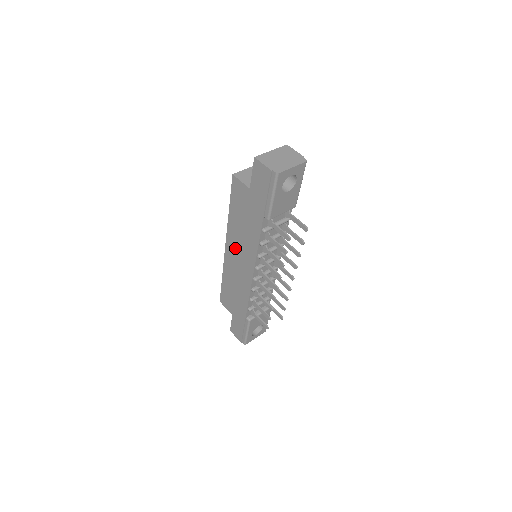
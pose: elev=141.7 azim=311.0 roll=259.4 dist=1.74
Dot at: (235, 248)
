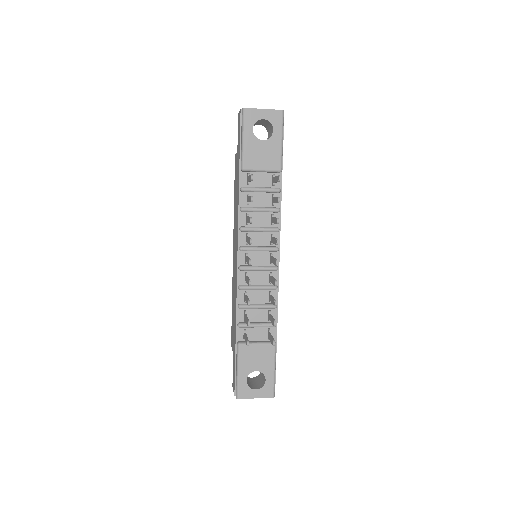
Dot at: (234, 242)
